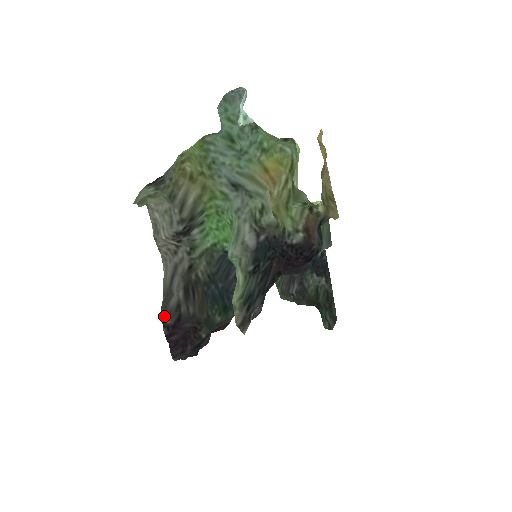
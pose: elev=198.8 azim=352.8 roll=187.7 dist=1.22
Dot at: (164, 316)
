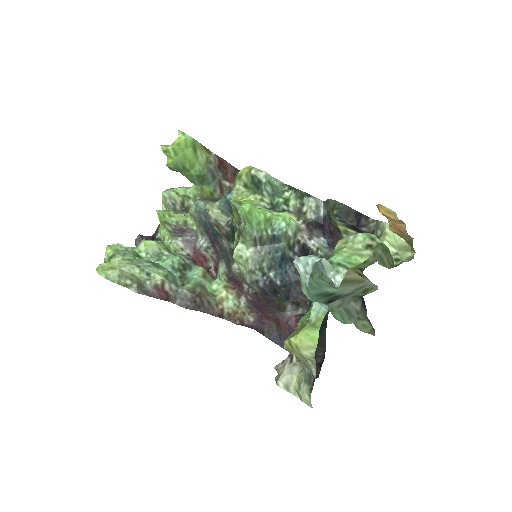
Dot at: (316, 377)
